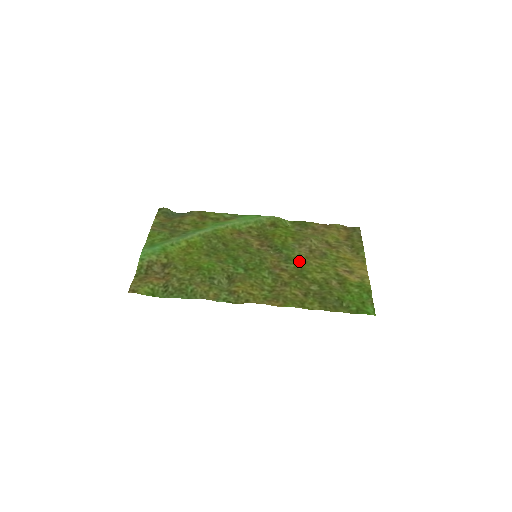
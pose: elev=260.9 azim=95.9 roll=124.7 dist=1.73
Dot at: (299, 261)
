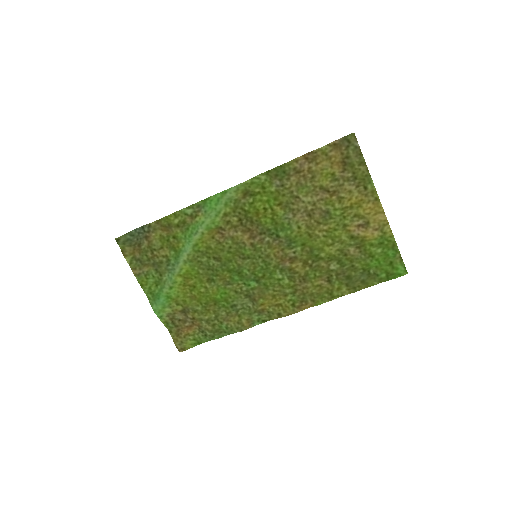
Dot at: (303, 239)
